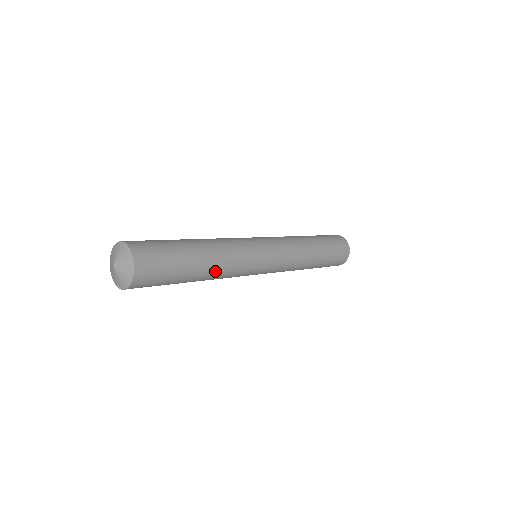
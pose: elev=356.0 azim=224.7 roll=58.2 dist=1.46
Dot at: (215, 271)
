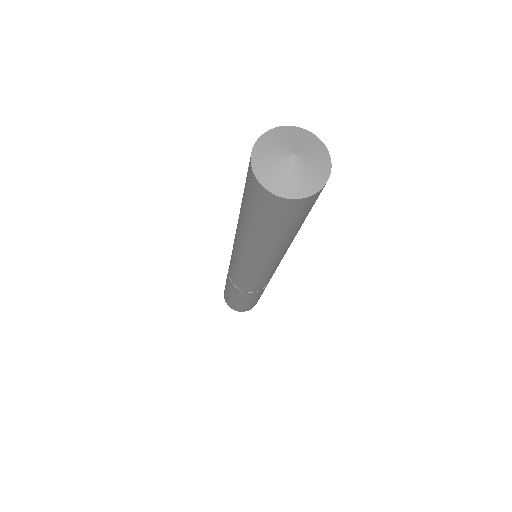
Dot at: occluded
